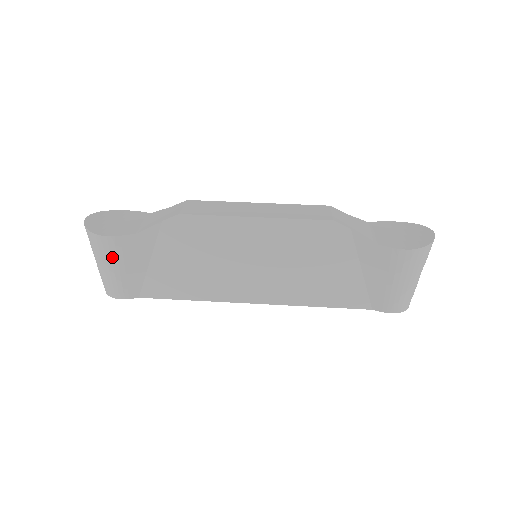
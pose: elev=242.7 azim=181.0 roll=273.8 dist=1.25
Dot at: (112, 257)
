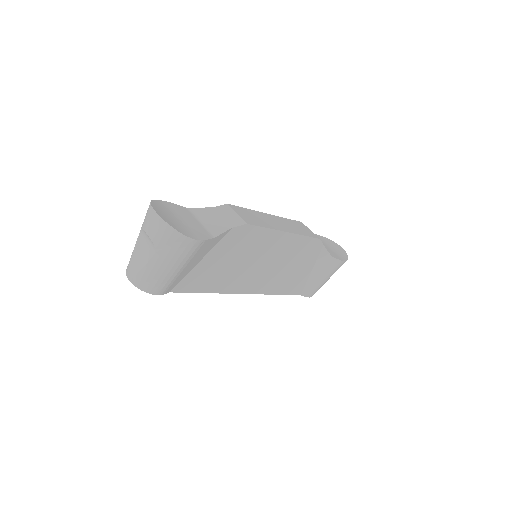
Dot at: (185, 258)
